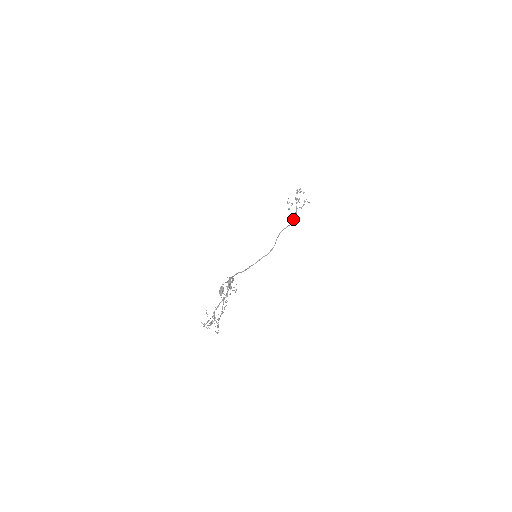
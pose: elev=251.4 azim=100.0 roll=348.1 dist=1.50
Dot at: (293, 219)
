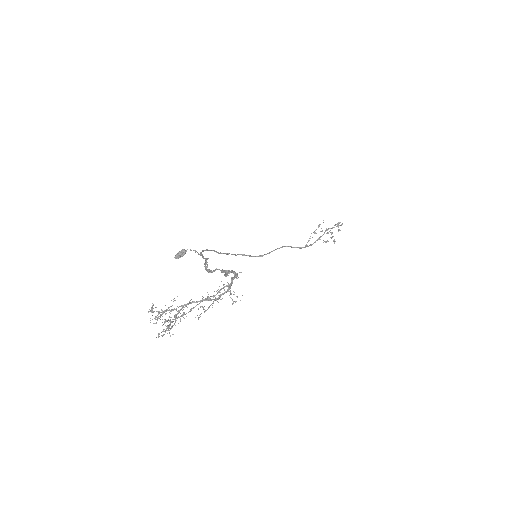
Dot at: (307, 245)
